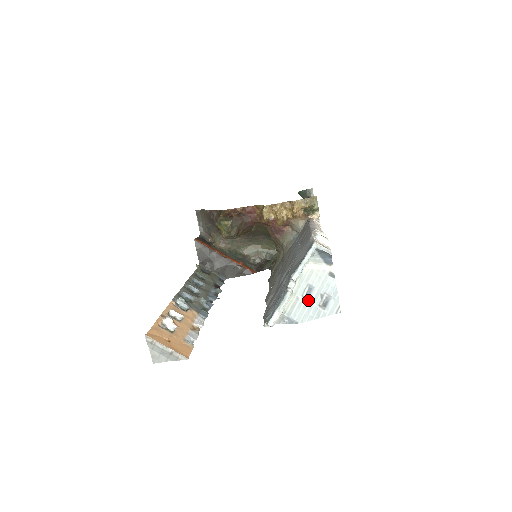
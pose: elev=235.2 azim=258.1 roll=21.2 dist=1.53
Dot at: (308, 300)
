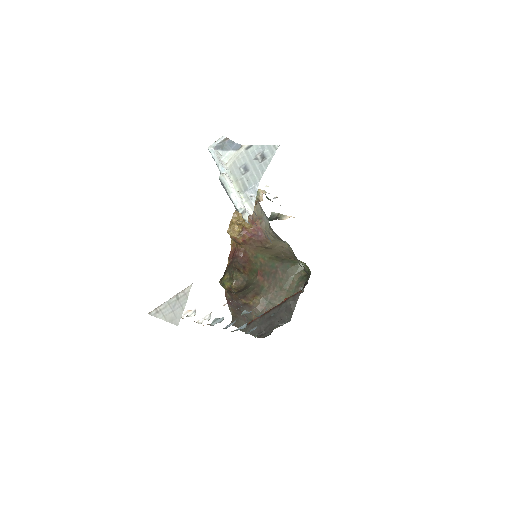
Dot at: (249, 171)
